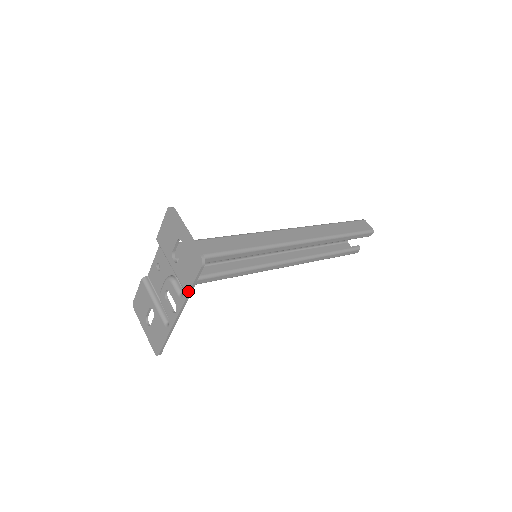
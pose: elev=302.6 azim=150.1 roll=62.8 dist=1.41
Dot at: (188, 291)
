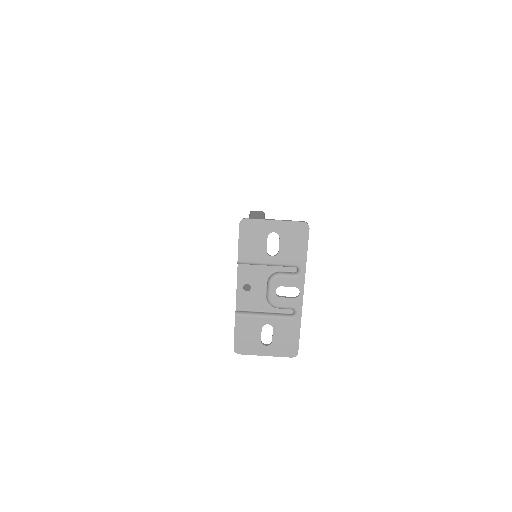
Dot at: (305, 261)
